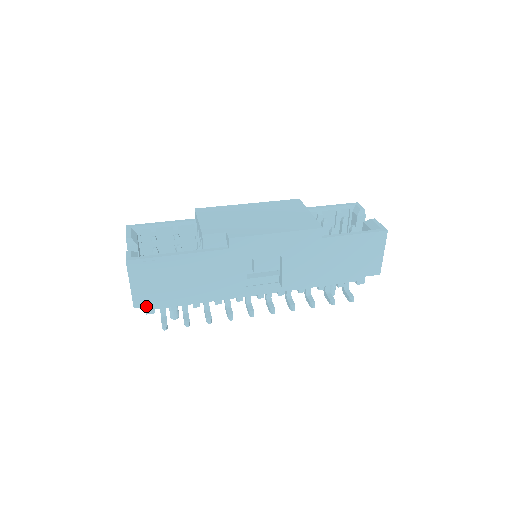
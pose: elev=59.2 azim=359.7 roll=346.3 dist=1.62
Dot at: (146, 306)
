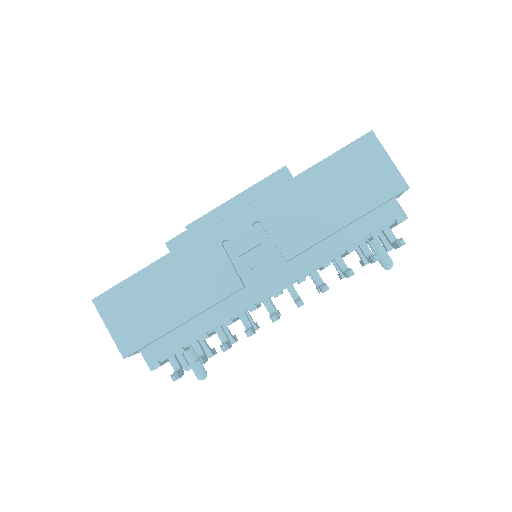
Dot at: (136, 351)
